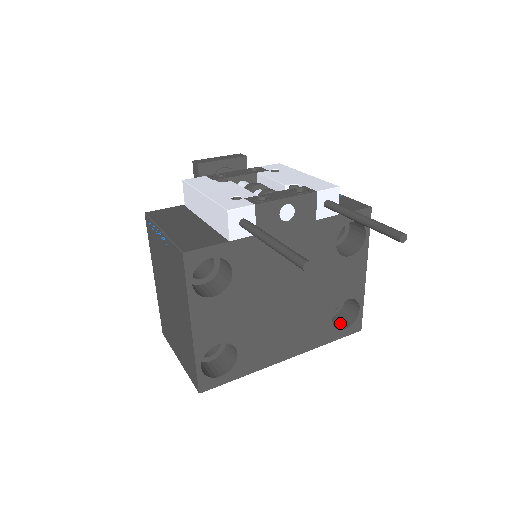
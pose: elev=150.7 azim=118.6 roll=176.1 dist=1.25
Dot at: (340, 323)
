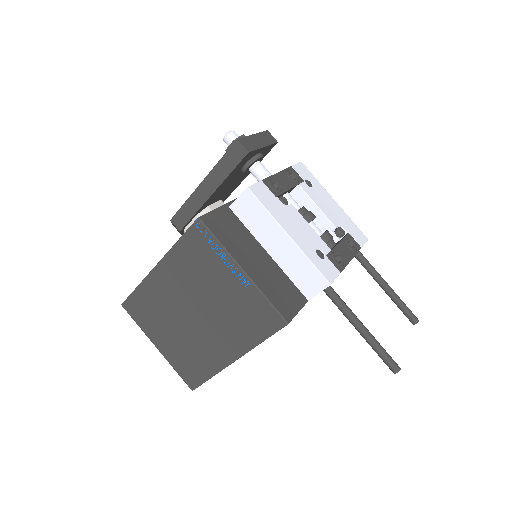
Dot at: occluded
